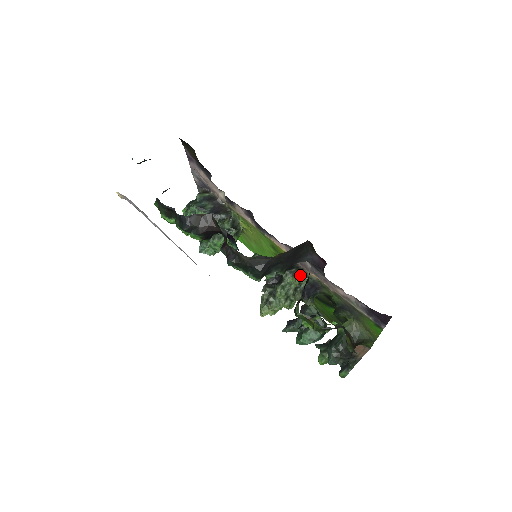
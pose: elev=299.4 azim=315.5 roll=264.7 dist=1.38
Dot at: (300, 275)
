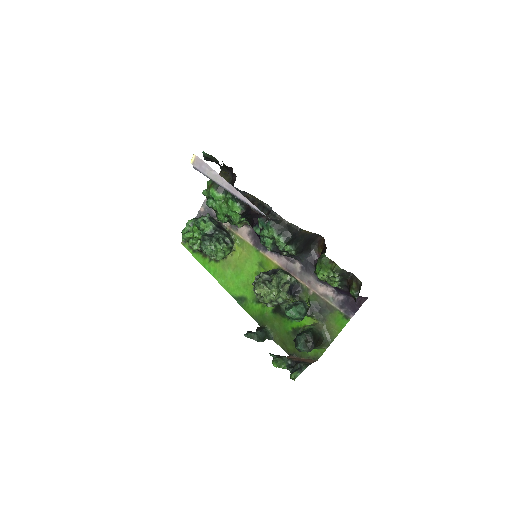
Dot at: (290, 275)
